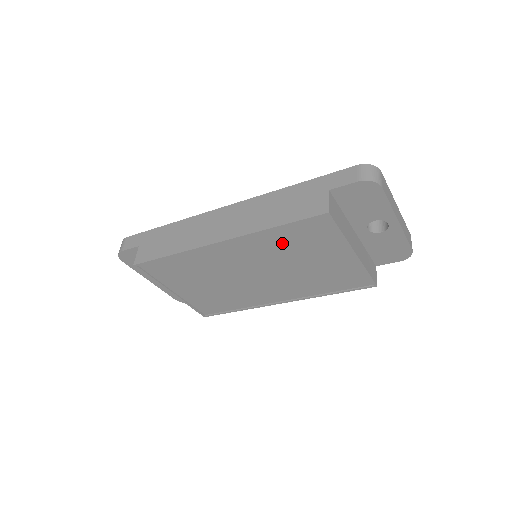
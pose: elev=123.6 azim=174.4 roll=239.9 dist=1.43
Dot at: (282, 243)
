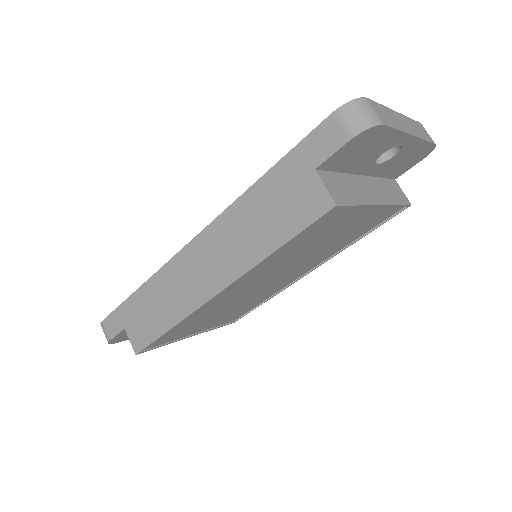
Dot at: (289, 251)
